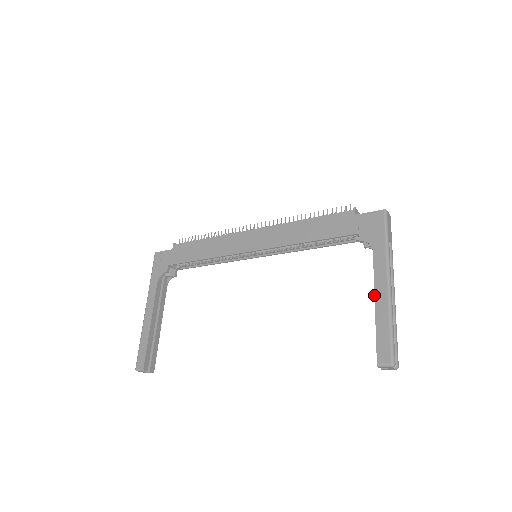
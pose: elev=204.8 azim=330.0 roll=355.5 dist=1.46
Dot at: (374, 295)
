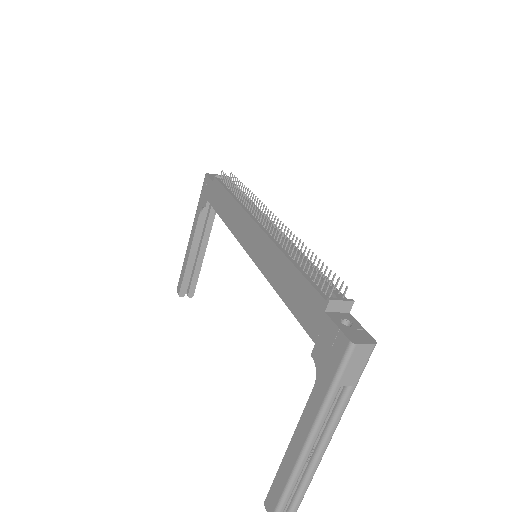
Dot at: (291, 438)
